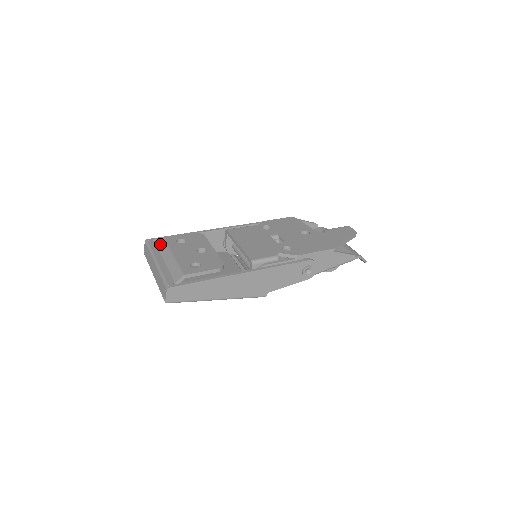
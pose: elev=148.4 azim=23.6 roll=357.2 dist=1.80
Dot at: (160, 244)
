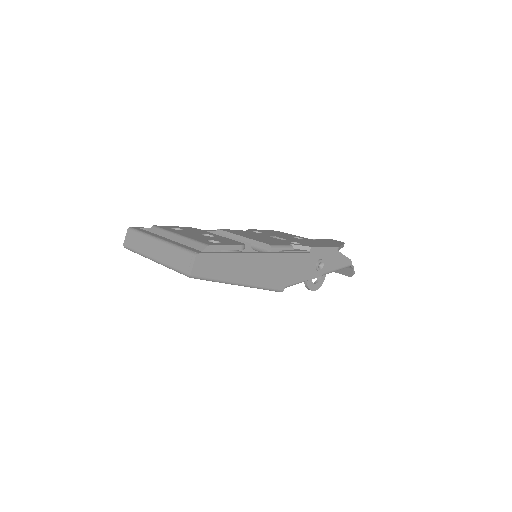
Dot at: (150, 231)
